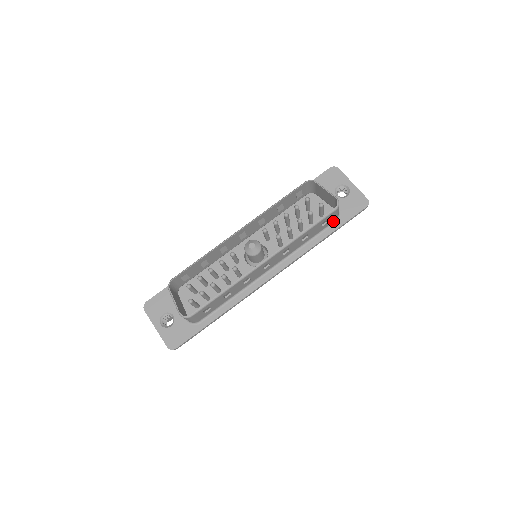
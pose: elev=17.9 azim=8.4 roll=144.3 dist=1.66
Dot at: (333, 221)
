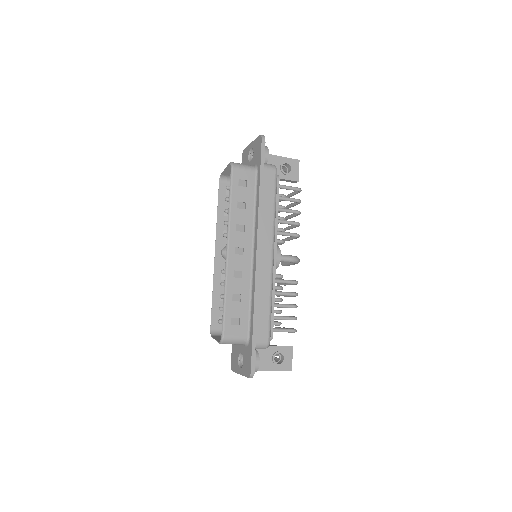
Dot at: (255, 174)
